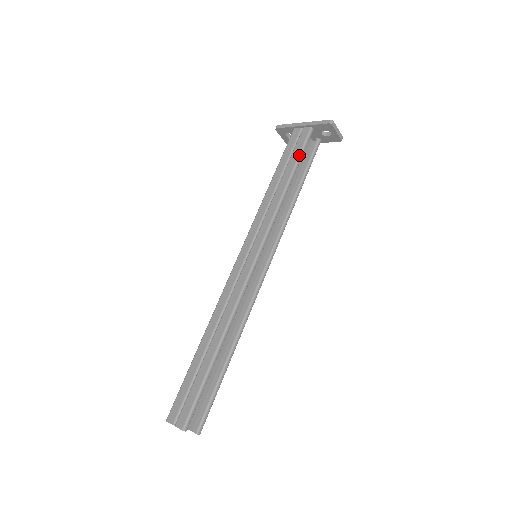
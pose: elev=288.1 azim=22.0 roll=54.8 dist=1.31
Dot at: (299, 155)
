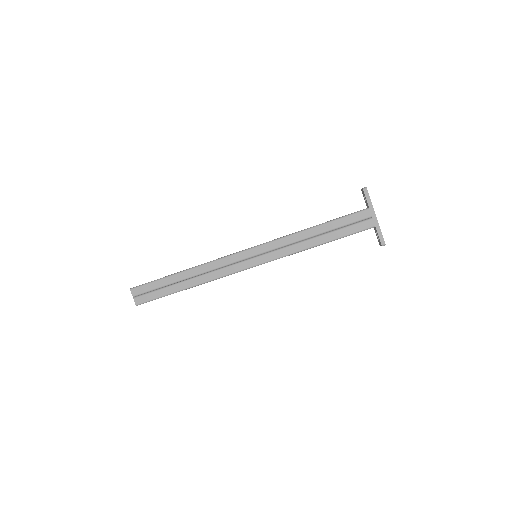
Dot at: (345, 236)
